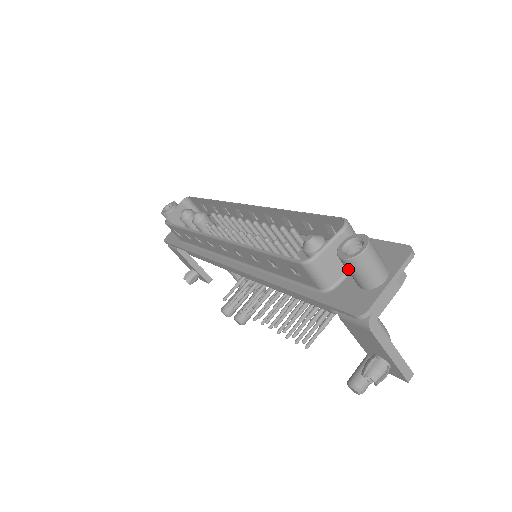
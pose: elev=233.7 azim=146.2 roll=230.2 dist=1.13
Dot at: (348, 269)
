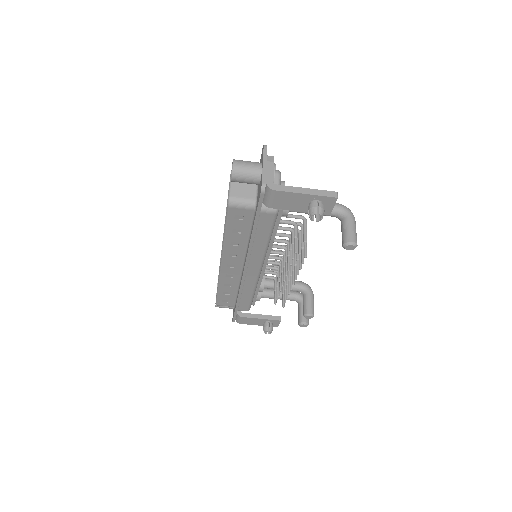
Dot at: (241, 181)
